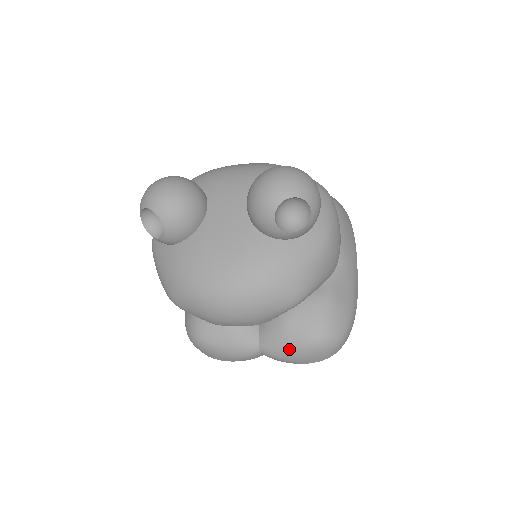
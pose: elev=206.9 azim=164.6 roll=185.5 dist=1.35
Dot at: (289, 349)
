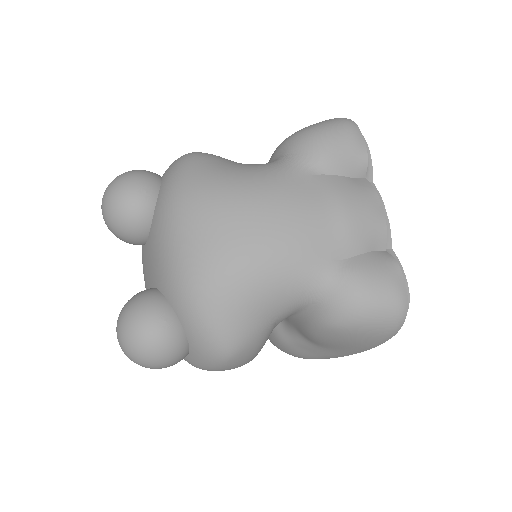
Dot at: occluded
